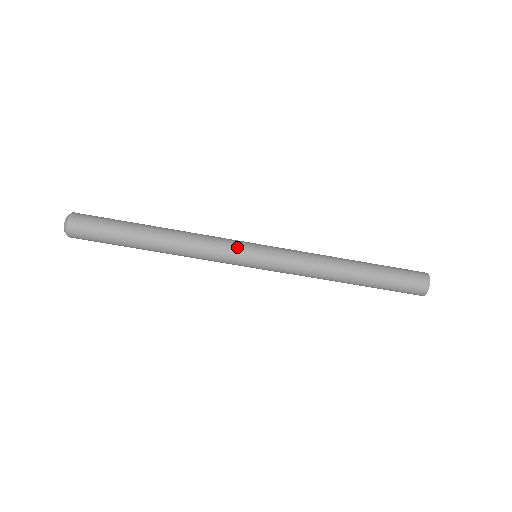
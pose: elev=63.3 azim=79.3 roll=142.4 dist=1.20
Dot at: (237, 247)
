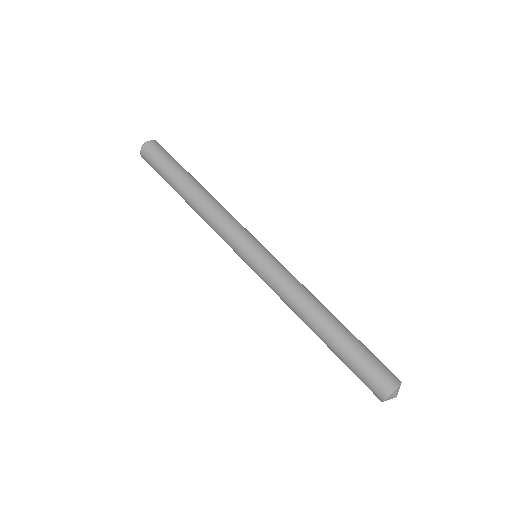
Dot at: (245, 235)
